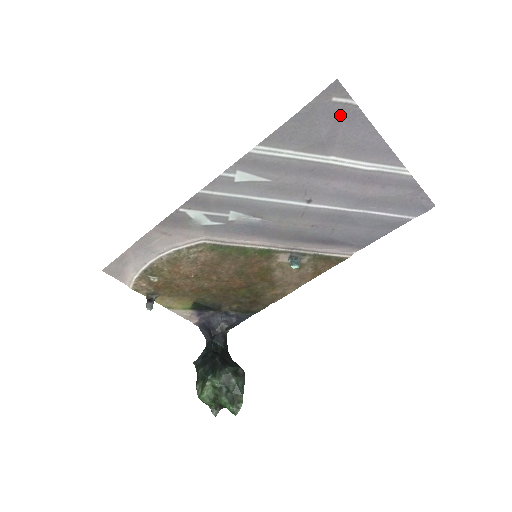
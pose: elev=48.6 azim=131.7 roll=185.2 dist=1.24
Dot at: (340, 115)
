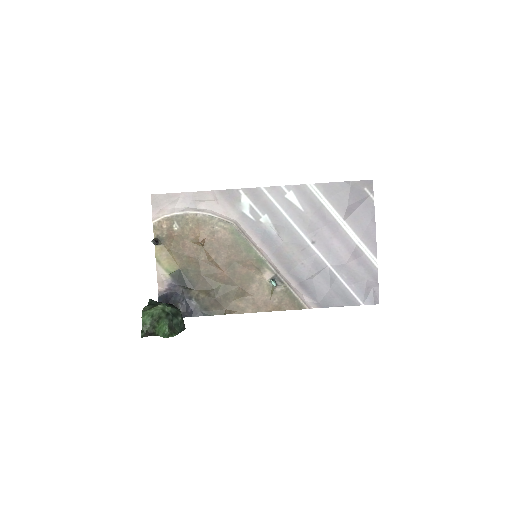
Dot at: (363, 200)
